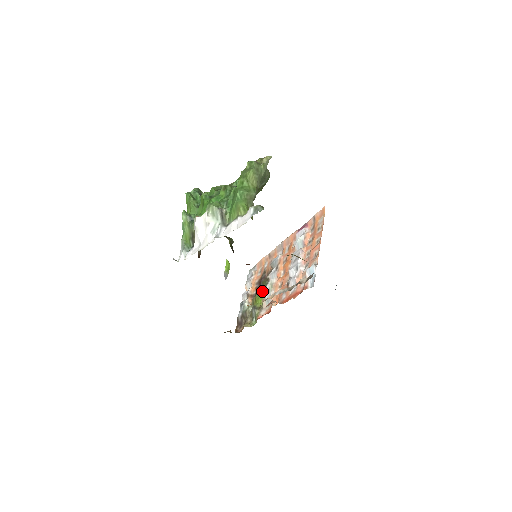
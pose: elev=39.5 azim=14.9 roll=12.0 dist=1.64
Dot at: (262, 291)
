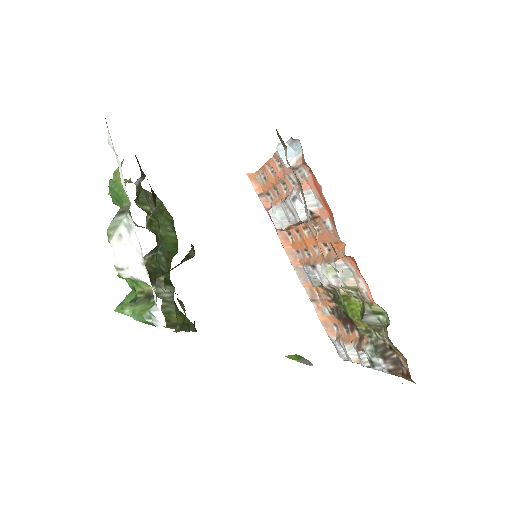
Dot at: (345, 303)
